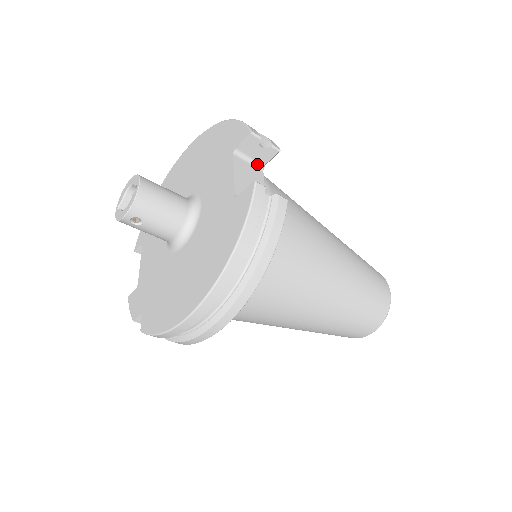
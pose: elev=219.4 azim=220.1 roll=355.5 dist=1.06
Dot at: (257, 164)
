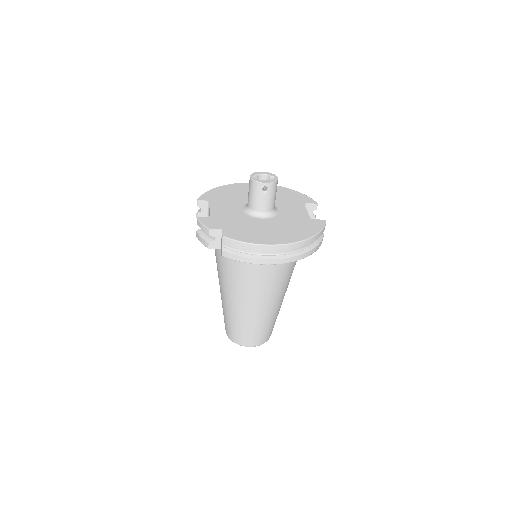
Dot at: occluded
